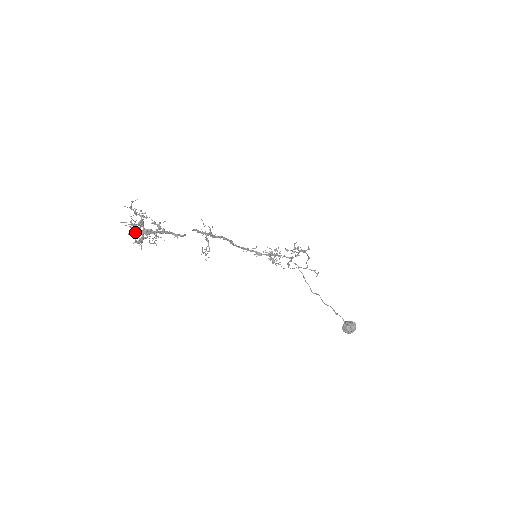
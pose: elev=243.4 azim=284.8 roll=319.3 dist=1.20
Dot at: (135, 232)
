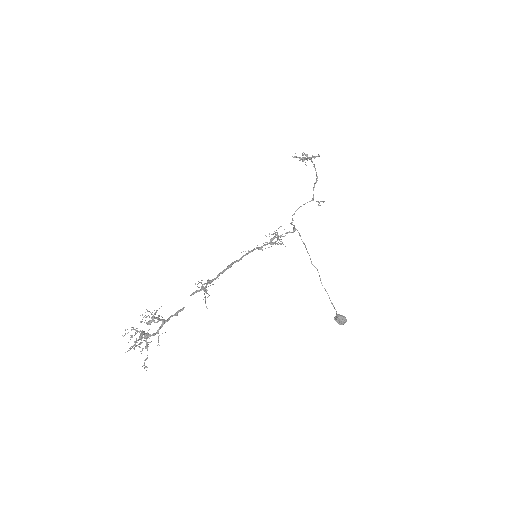
Dot at: (139, 347)
